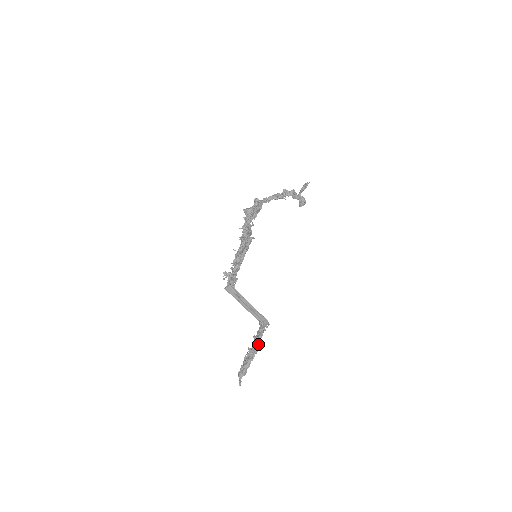
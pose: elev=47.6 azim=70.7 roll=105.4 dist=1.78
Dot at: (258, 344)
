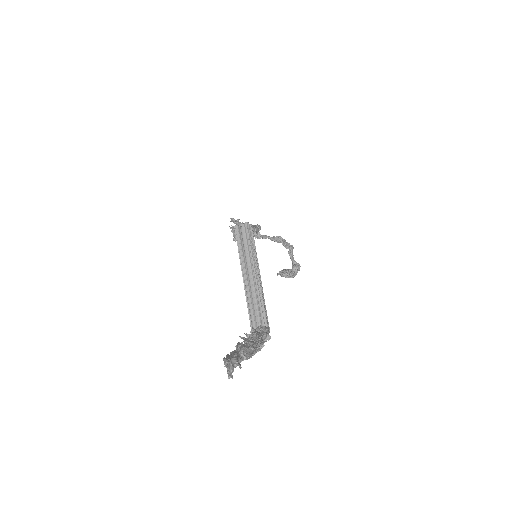
Dot at: occluded
